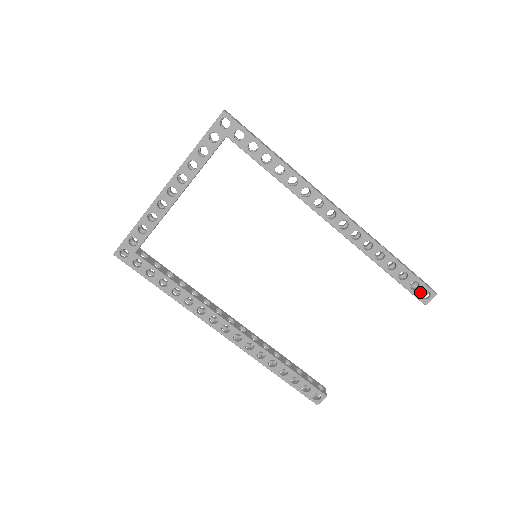
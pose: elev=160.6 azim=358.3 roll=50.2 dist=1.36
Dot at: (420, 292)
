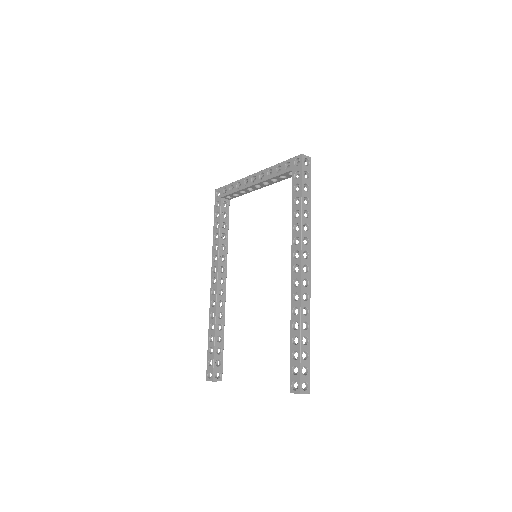
Dot at: (294, 379)
